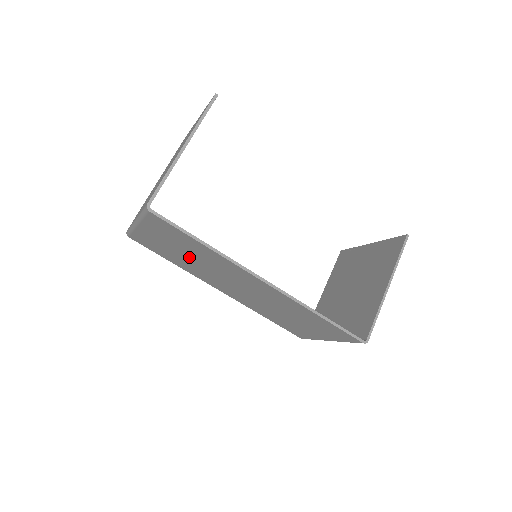
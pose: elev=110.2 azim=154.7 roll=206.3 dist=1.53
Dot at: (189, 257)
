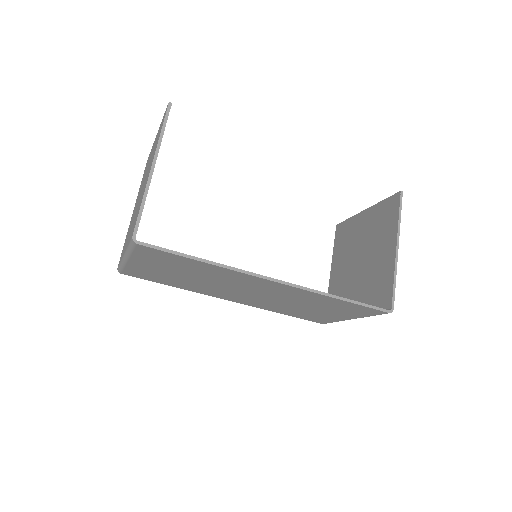
Dot at: (189, 277)
